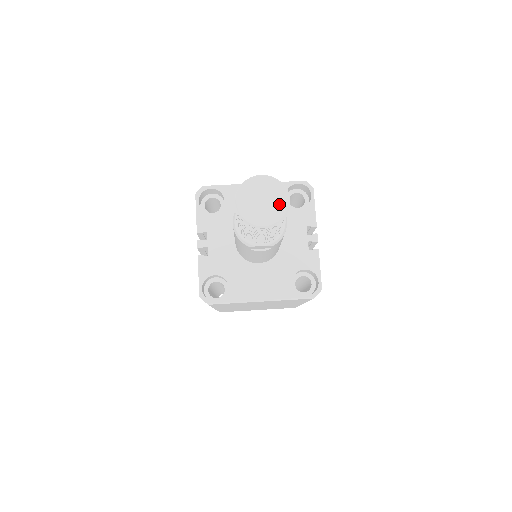
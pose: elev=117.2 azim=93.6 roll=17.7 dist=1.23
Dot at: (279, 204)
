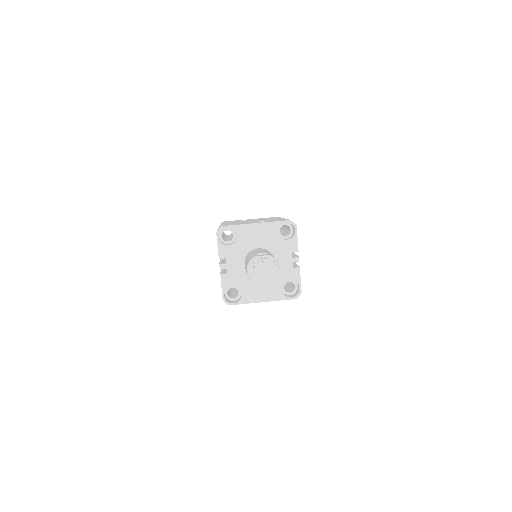
Dot at: (277, 280)
